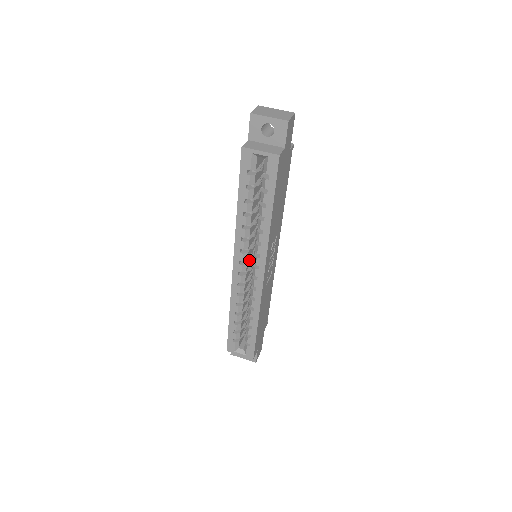
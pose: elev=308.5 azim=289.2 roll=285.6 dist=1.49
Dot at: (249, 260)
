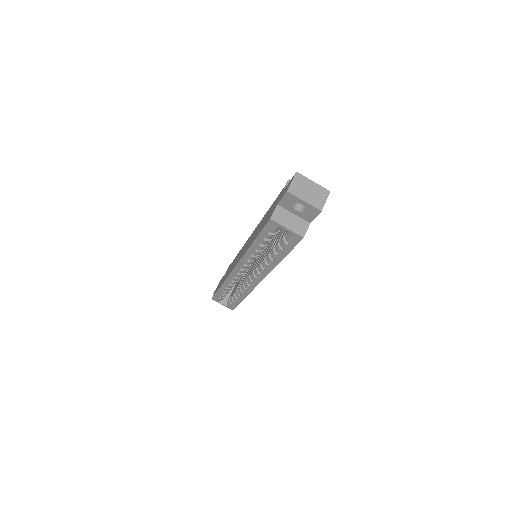
Dot at: occluded
